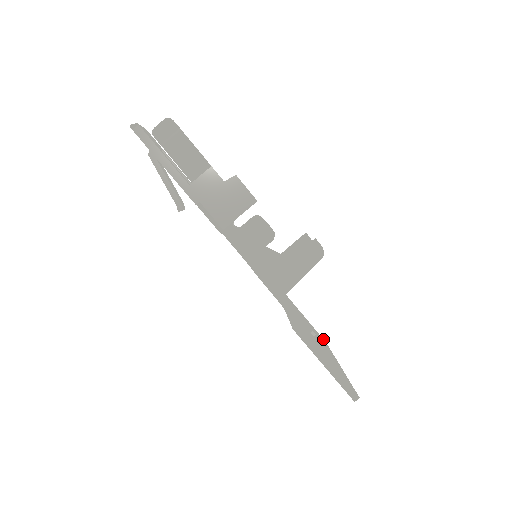
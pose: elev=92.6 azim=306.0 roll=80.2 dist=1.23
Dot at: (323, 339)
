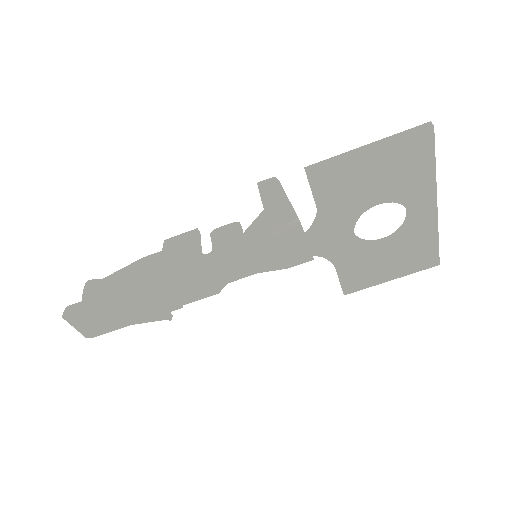
Dot at: occluded
